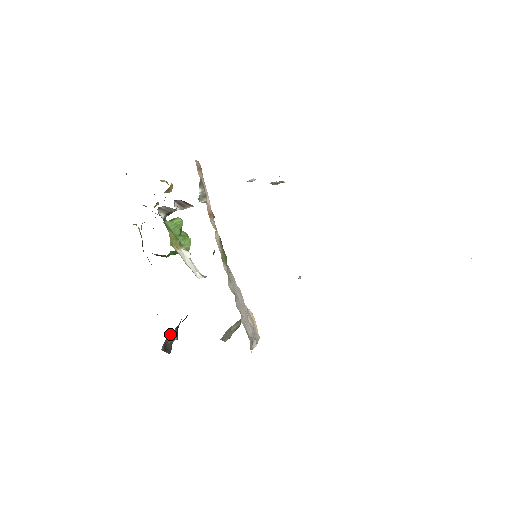
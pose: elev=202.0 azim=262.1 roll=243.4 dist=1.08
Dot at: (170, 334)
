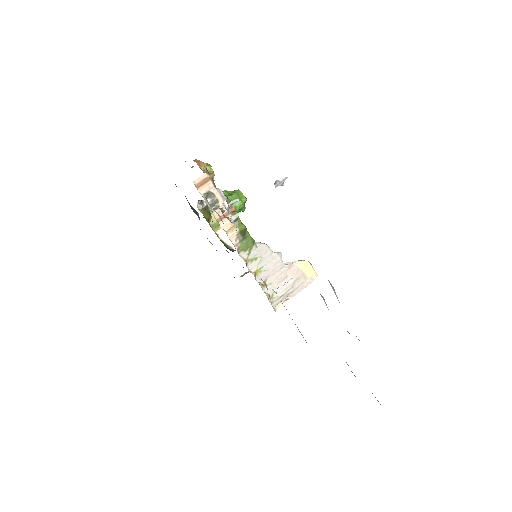
Dot at: occluded
